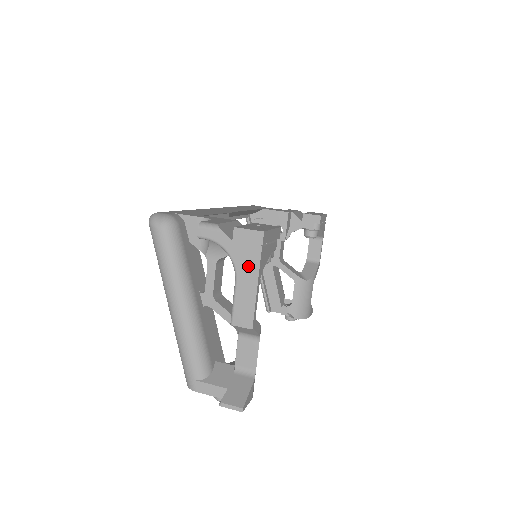
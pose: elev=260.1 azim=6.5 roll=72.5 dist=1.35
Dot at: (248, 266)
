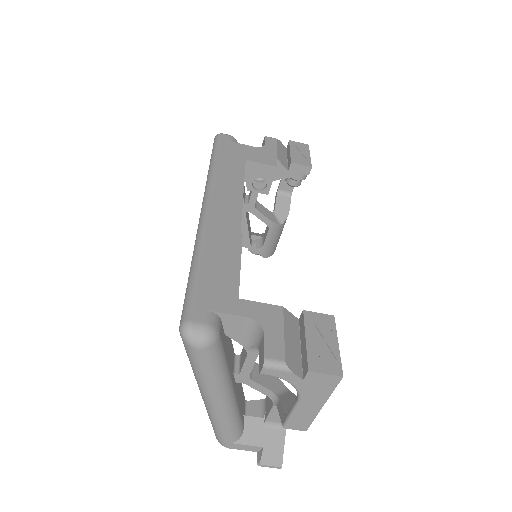
Dot at: (316, 397)
